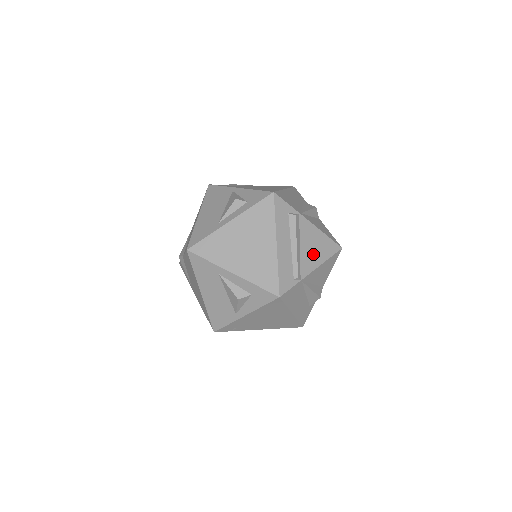
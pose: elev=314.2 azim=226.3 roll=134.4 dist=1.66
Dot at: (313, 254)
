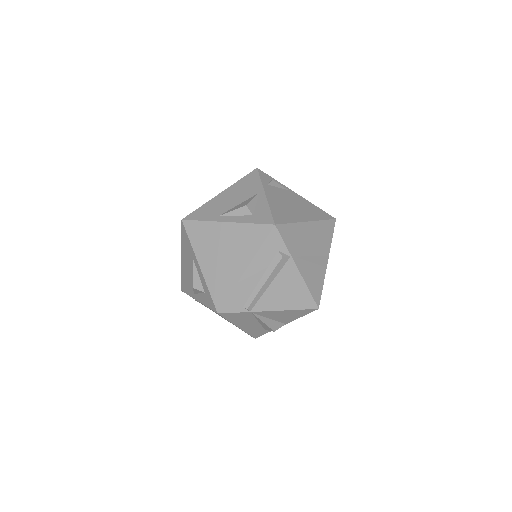
Dot at: (280, 298)
